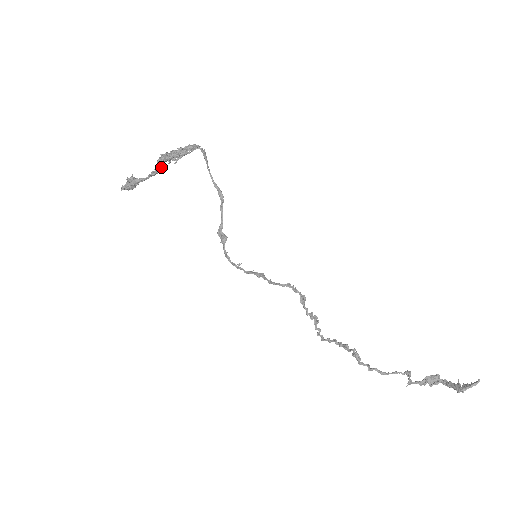
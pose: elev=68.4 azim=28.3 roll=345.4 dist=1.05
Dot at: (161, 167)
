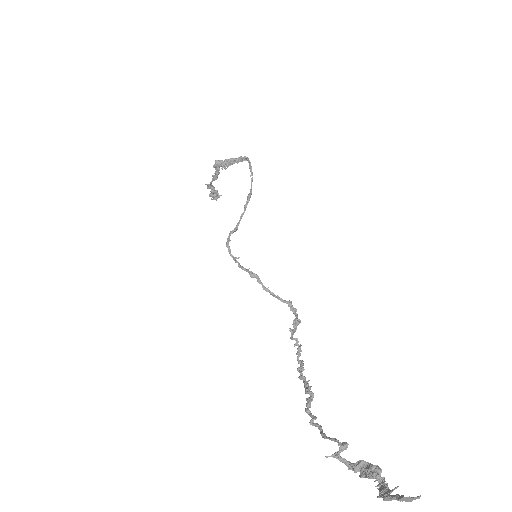
Dot at: (216, 171)
